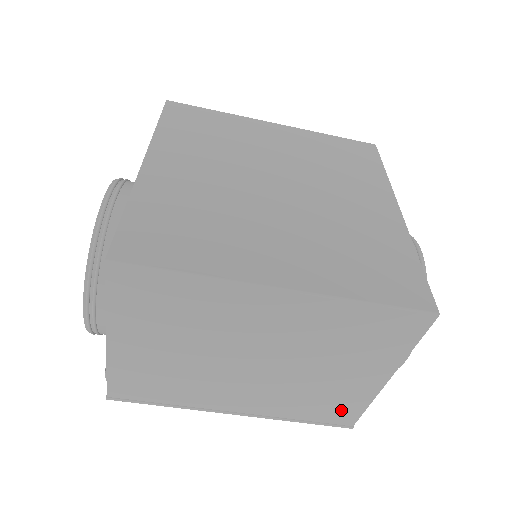
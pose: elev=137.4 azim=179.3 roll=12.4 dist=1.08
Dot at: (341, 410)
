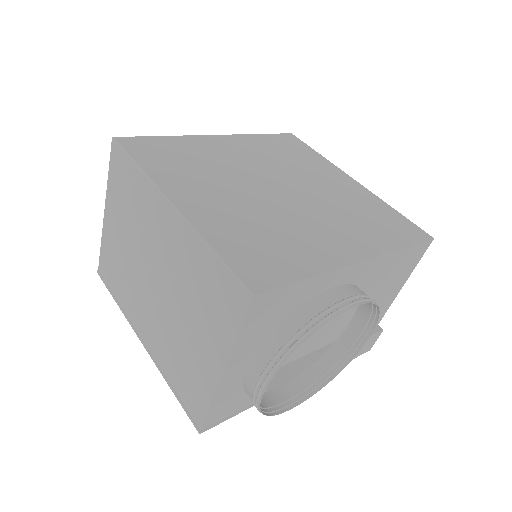
Dot at: (194, 395)
